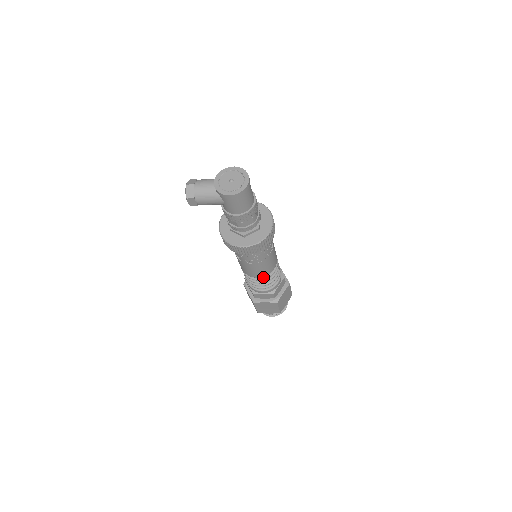
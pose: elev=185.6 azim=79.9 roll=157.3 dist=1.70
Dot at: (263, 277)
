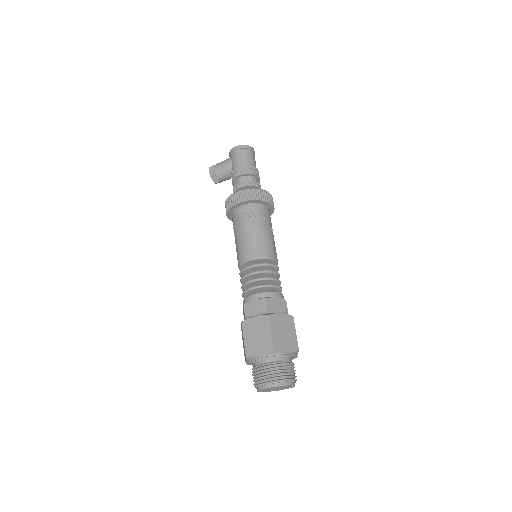
Dot at: (256, 264)
